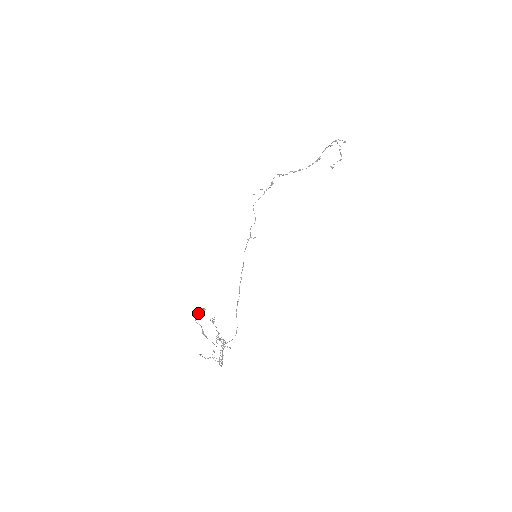
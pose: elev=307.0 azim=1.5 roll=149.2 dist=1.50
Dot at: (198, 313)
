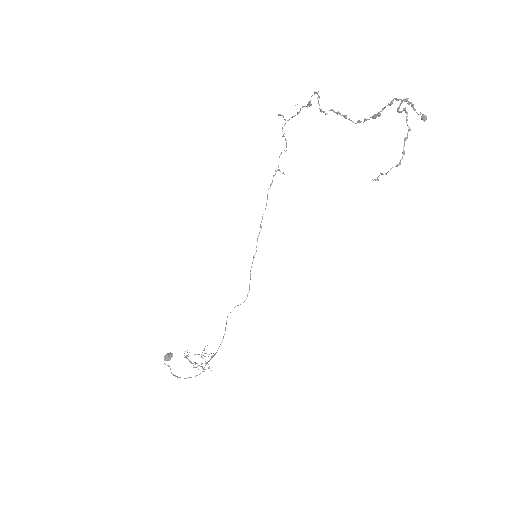
Dot at: (164, 360)
